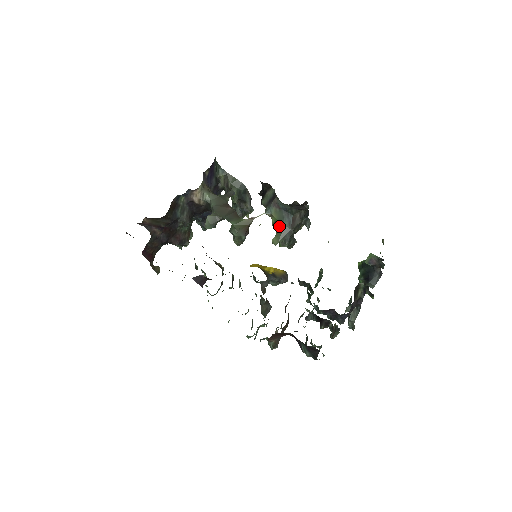
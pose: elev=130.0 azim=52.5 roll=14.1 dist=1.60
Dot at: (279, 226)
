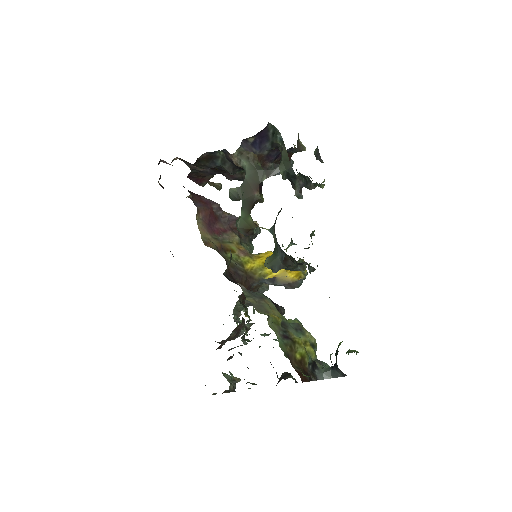
Dot at: (275, 252)
